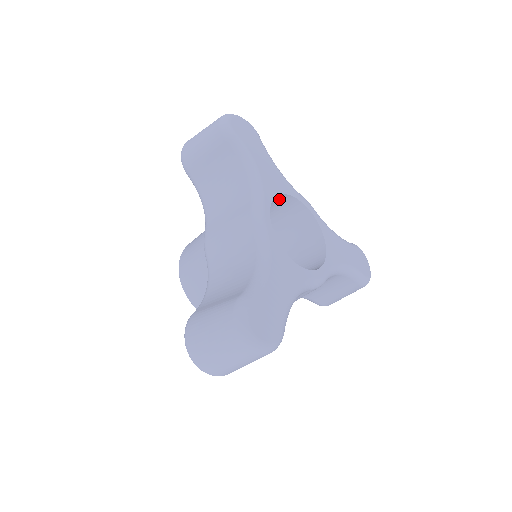
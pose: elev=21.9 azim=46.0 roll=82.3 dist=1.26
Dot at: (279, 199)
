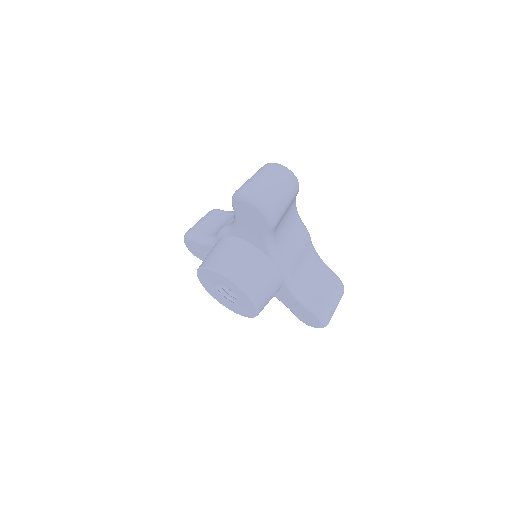
Dot at: occluded
